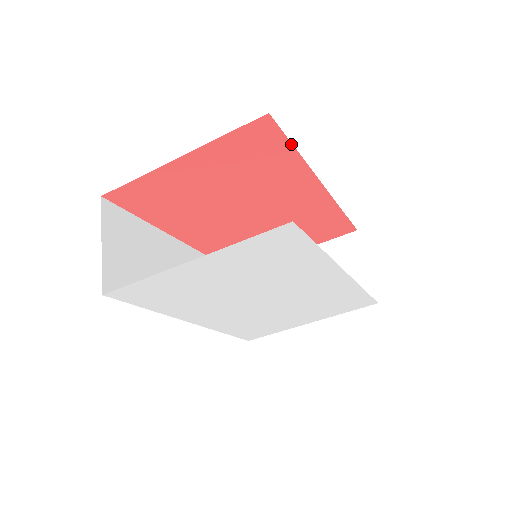
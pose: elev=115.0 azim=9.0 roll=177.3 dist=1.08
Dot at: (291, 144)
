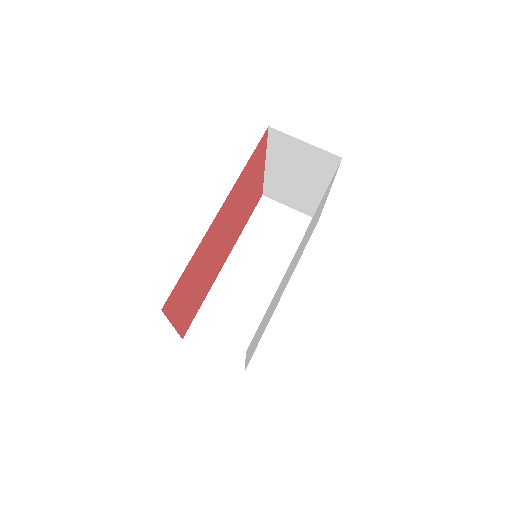
Dot at: (183, 272)
